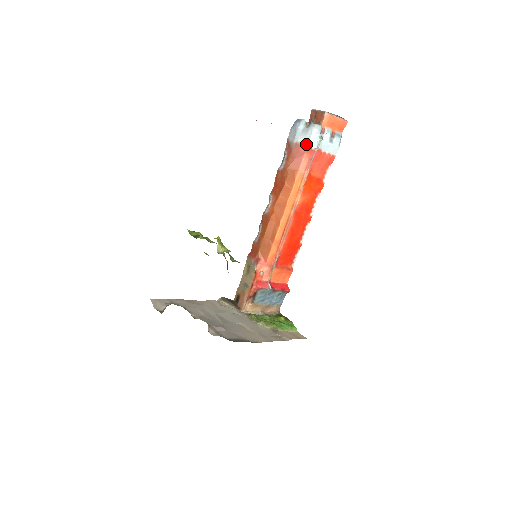
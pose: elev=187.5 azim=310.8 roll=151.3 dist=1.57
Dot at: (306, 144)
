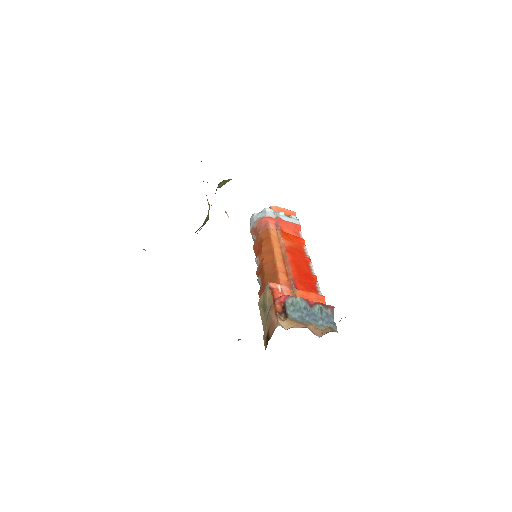
Dot at: (265, 216)
